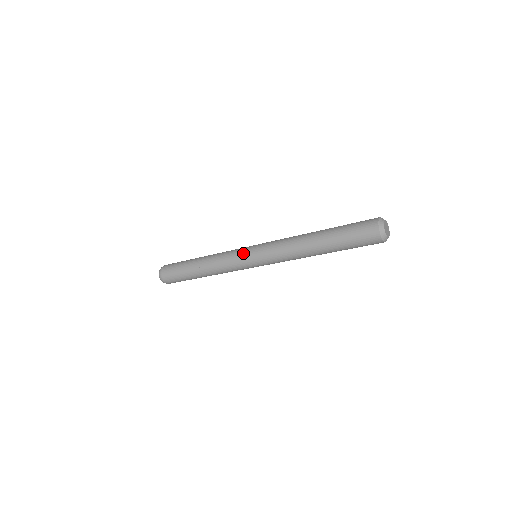
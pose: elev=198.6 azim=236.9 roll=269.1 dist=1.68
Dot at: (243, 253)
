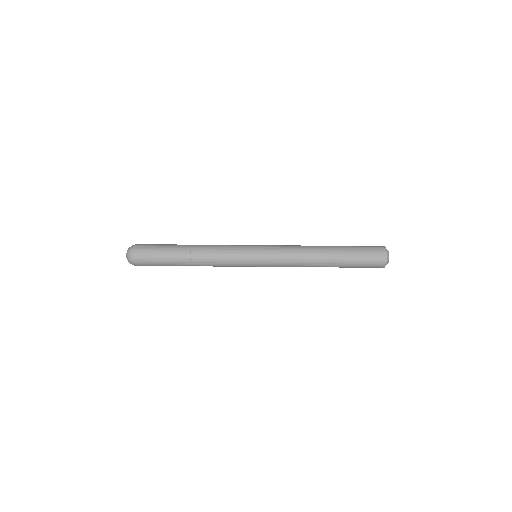
Dot at: (248, 250)
